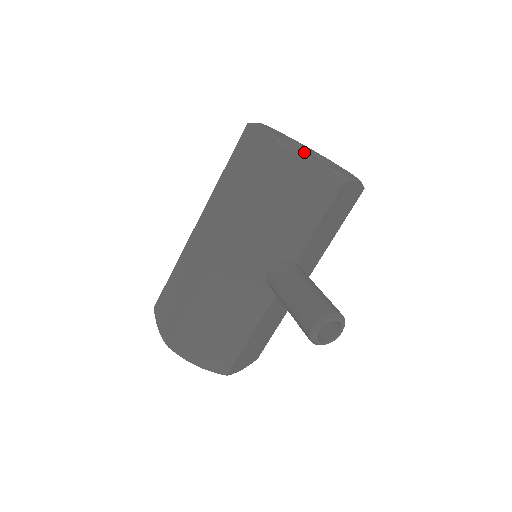
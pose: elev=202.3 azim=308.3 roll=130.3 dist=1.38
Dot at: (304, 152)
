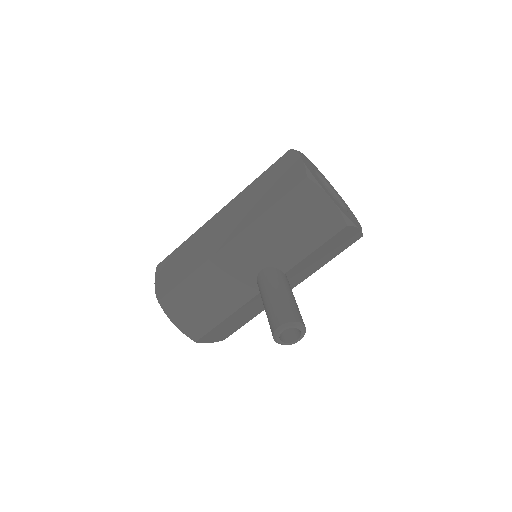
Dot at: (325, 190)
